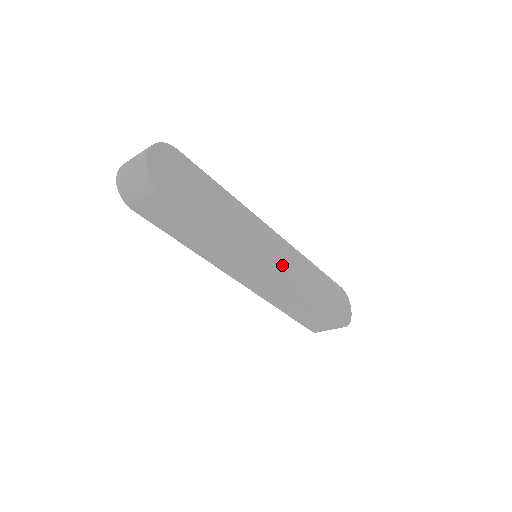
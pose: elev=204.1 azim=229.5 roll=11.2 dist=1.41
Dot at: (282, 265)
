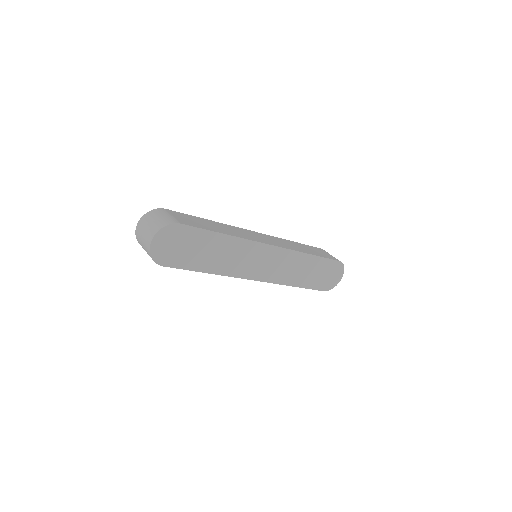
Dot at: (274, 270)
